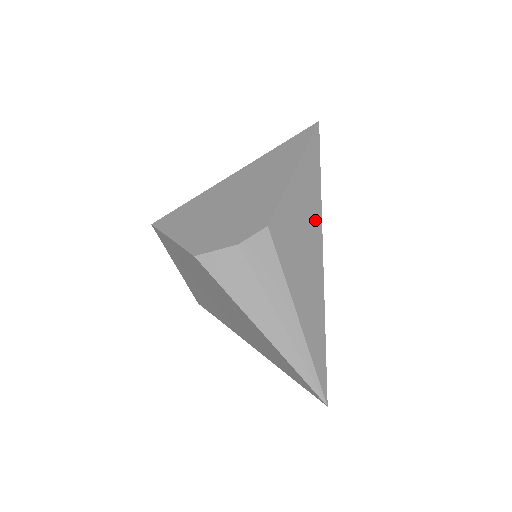
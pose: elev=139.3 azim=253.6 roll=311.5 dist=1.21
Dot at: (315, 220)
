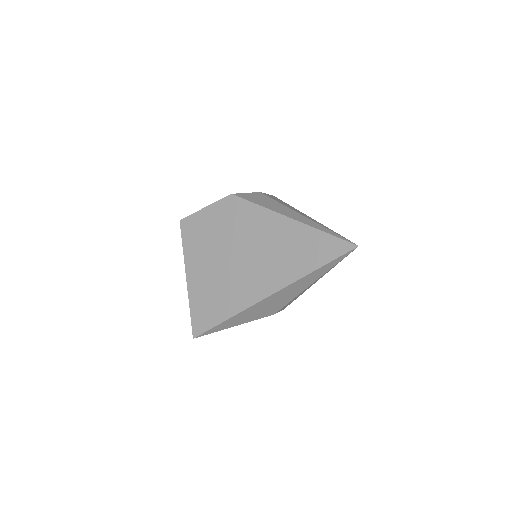
Dot at: occluded
